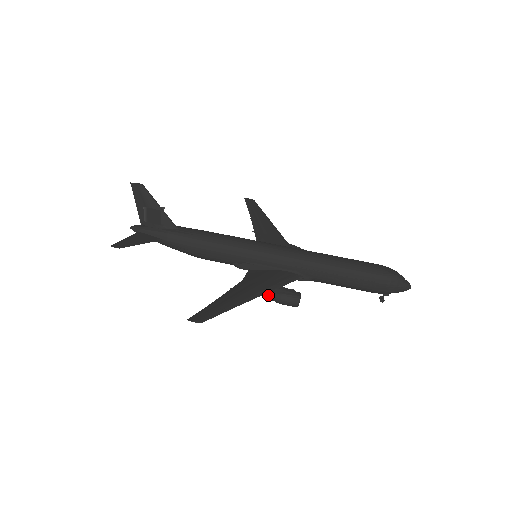
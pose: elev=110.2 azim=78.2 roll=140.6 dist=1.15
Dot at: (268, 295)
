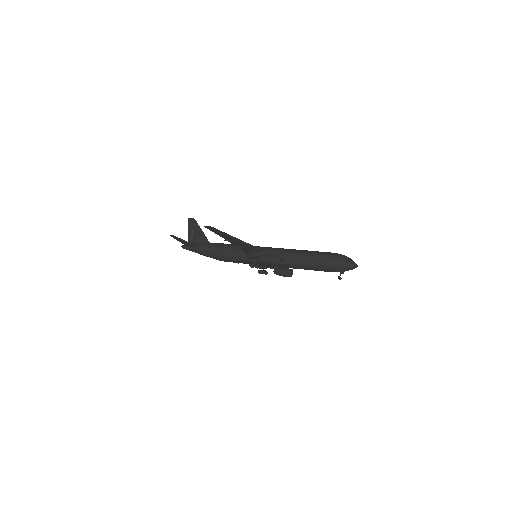
Dot at: (258, 257)
